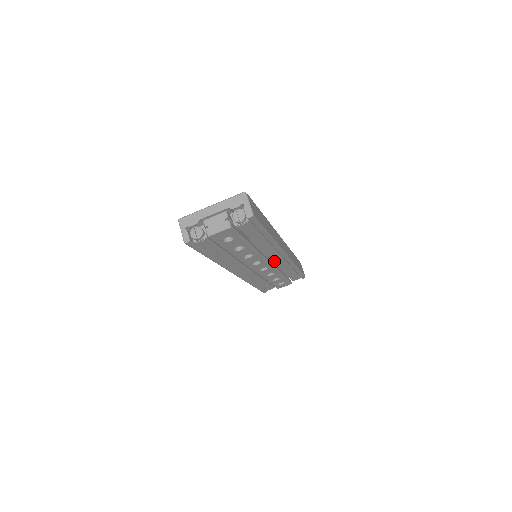
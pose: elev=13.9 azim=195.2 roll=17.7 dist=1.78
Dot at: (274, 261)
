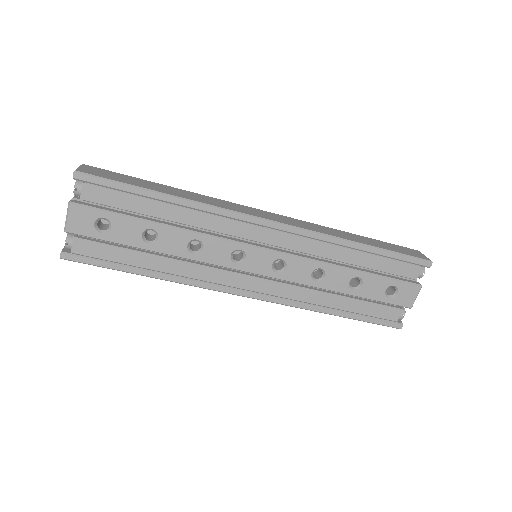
Dot at: (274, 244)
